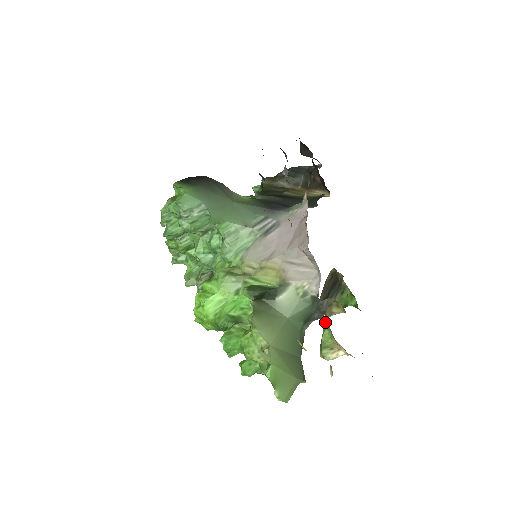
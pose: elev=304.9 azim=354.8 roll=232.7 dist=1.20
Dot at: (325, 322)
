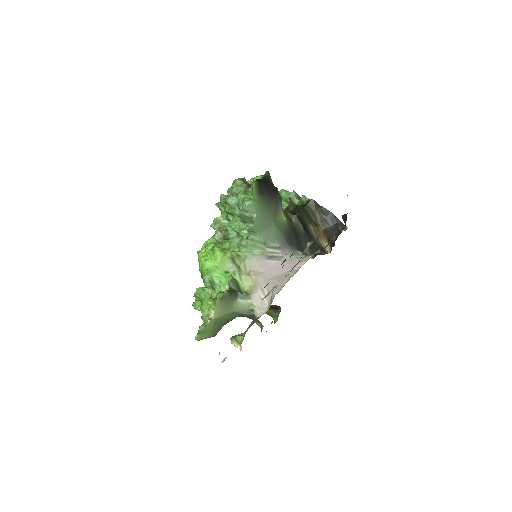
Dot at: occluded
